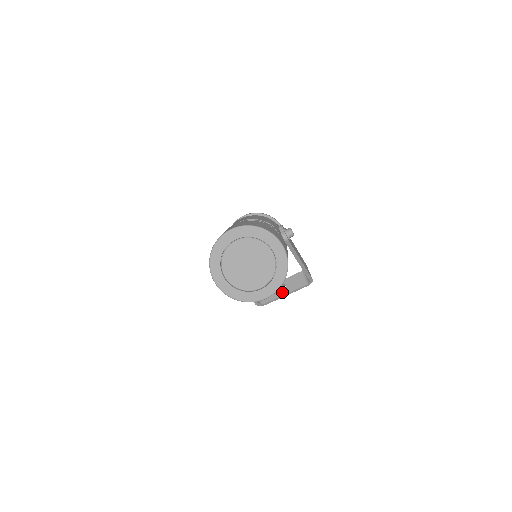
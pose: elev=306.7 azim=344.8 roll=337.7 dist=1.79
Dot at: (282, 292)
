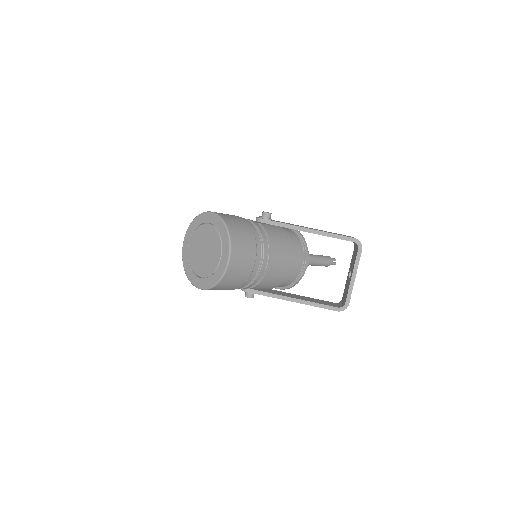
Dot at: (350, 278)
